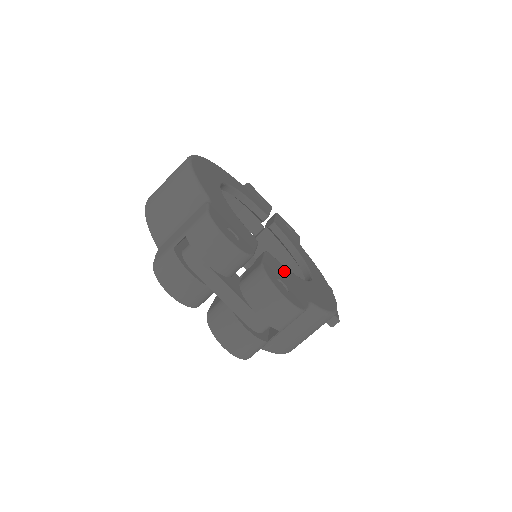
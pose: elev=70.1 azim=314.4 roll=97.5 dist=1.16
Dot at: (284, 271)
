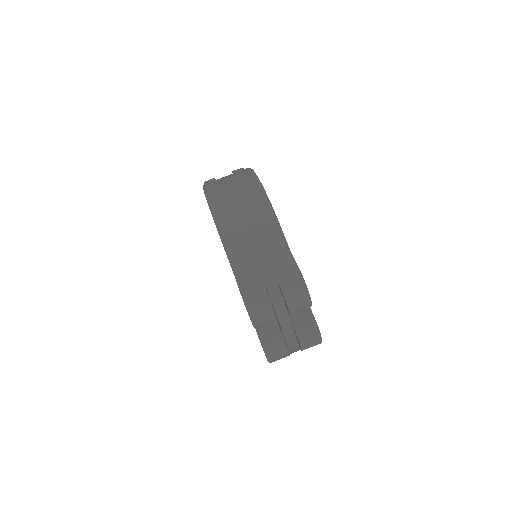
Dot at: occluded
